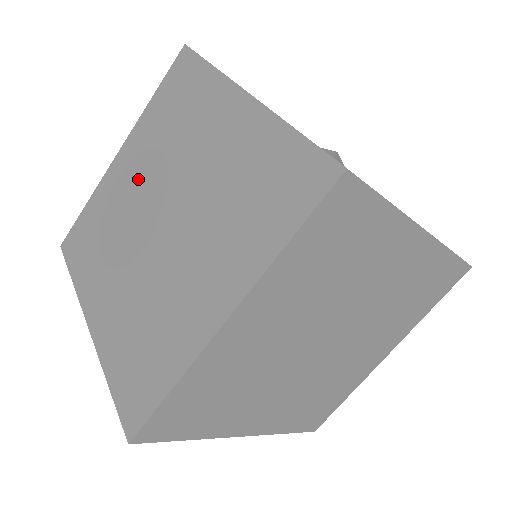
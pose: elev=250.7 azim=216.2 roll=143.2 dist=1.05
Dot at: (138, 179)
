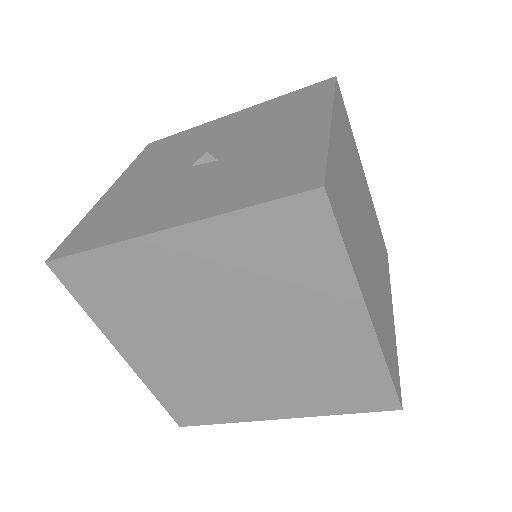
Dot at: (171, 347)
